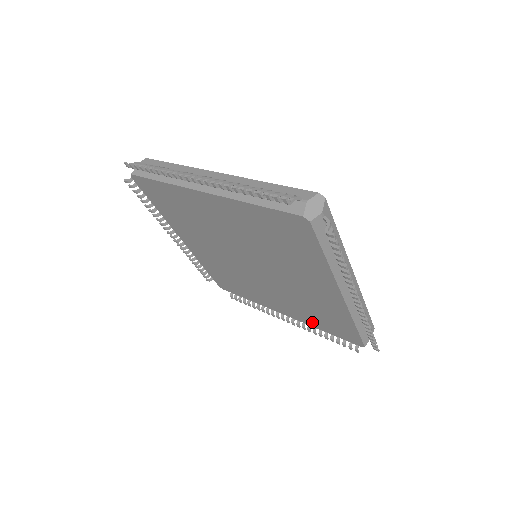
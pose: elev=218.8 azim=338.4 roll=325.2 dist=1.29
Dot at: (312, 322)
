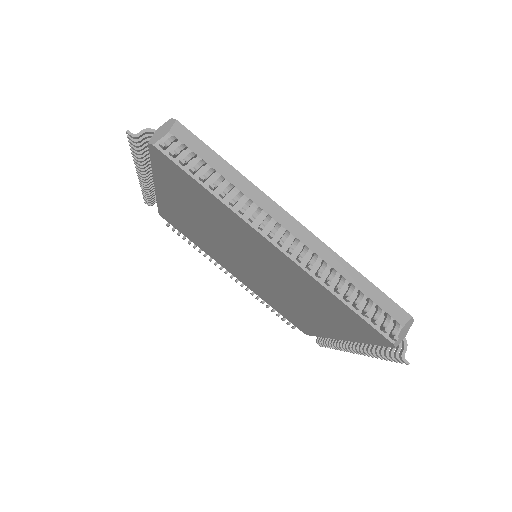
Dot at: (347, 332)
